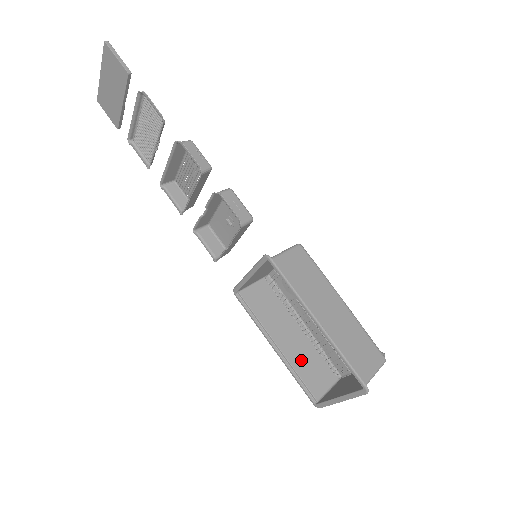
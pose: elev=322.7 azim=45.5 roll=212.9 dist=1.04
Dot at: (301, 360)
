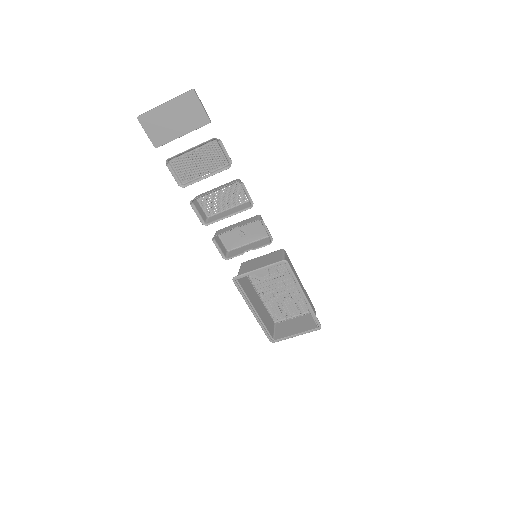
Dot at: (264, 317)
